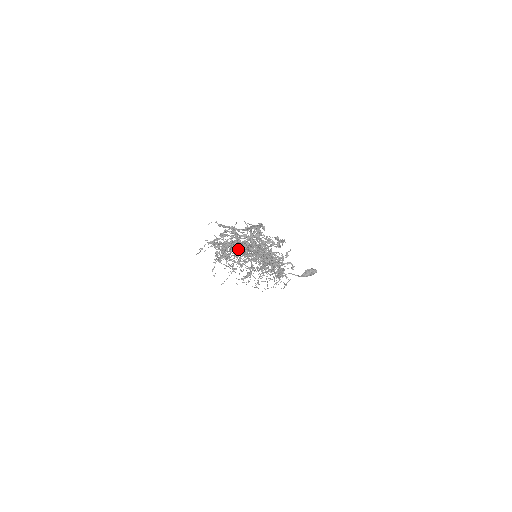
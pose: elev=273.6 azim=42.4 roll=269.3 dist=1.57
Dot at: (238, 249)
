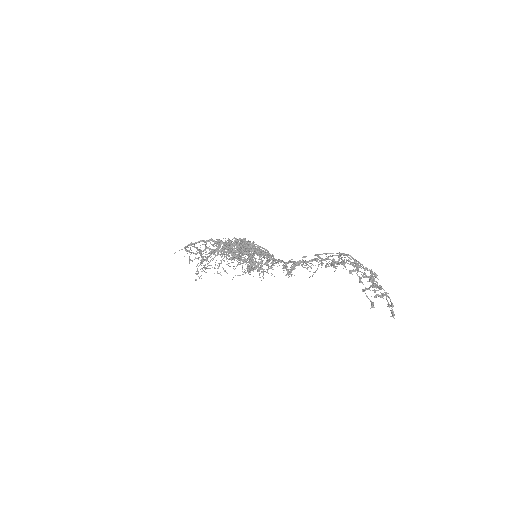
Dot at: (269, 261)
